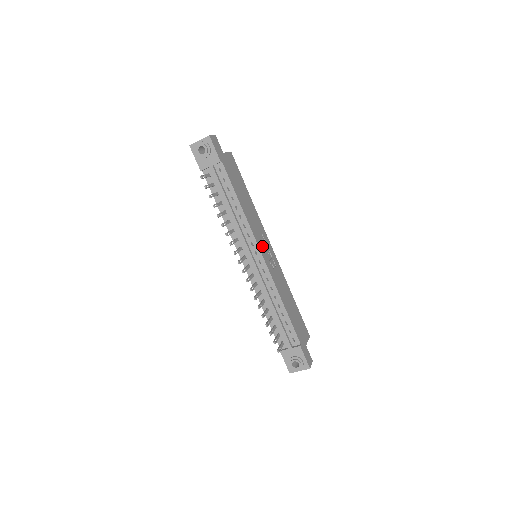
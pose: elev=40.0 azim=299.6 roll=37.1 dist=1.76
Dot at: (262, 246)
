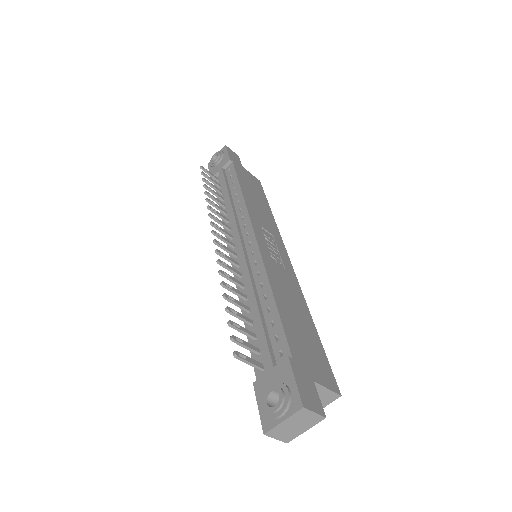
Dot at: (262, 234)
